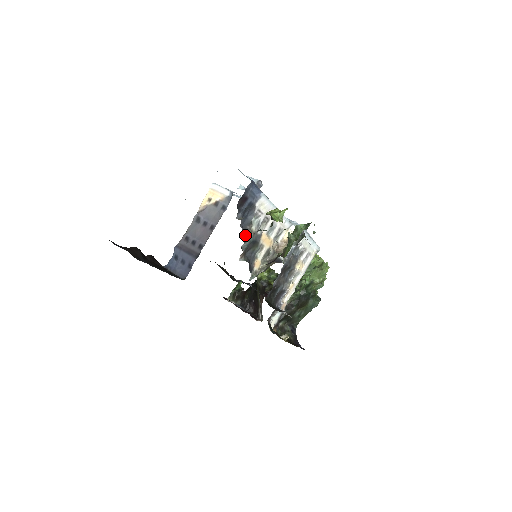
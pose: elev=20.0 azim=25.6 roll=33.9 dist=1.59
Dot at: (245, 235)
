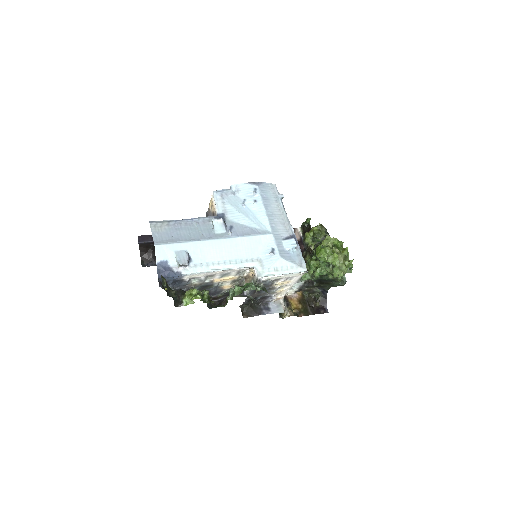
Dot at: (187, 289)
